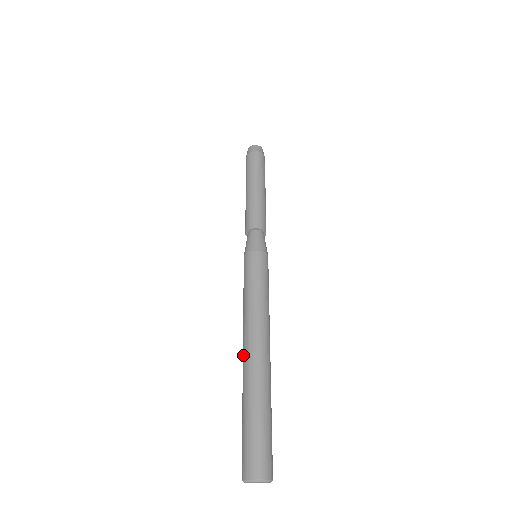
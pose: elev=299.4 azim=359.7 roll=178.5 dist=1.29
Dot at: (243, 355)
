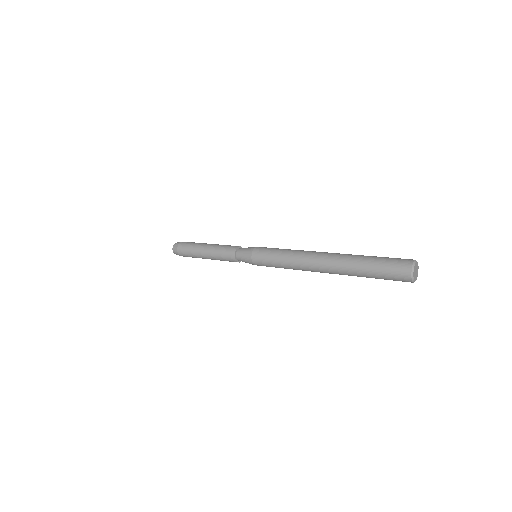
Dot at: (326, 256)
